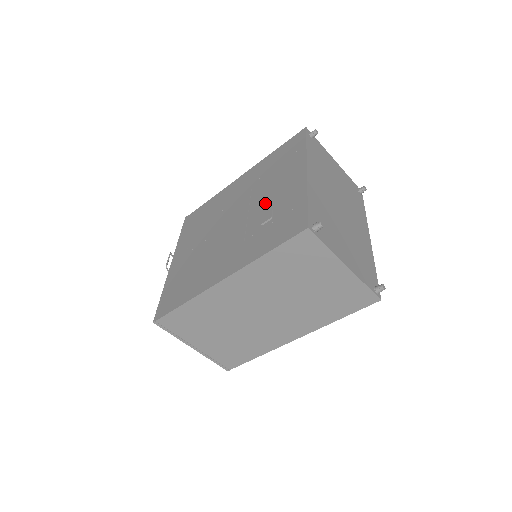
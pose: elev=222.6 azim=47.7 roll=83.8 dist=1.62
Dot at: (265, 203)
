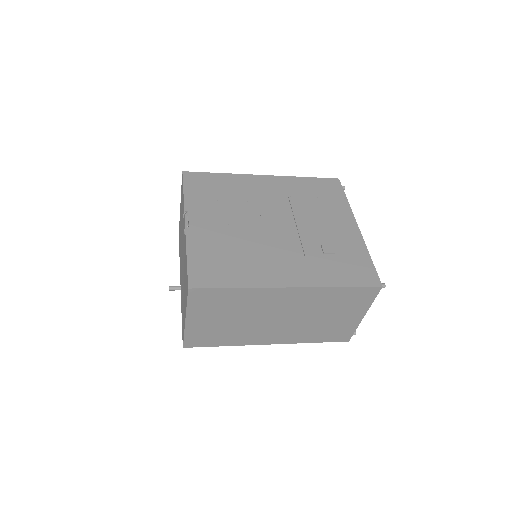
Dot at: (318, 231)
